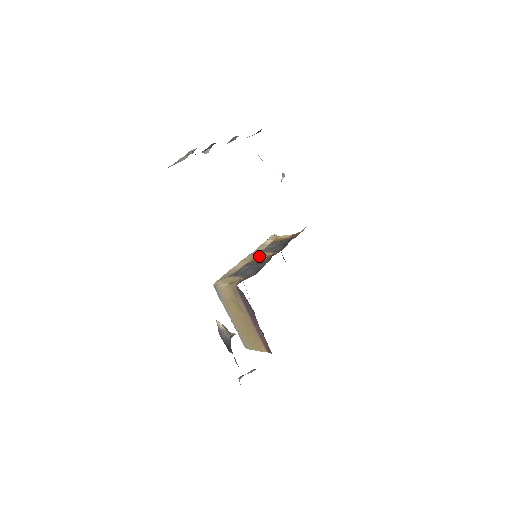
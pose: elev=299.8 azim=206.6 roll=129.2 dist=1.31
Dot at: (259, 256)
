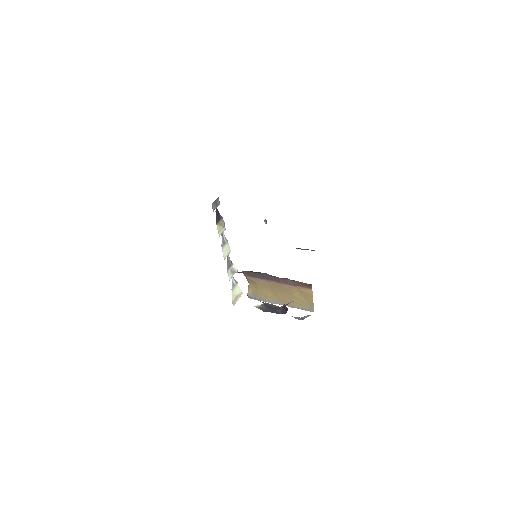
Dot at: occluded
